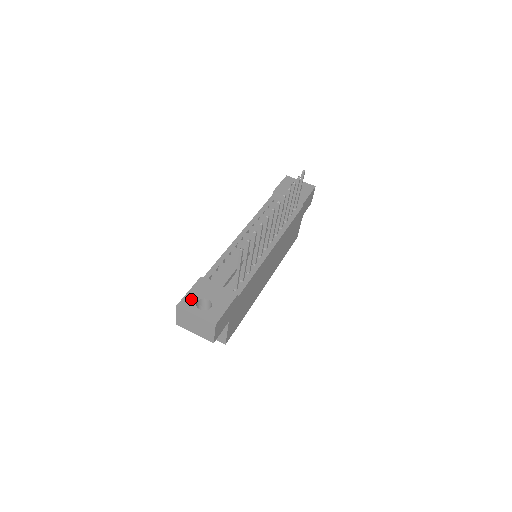
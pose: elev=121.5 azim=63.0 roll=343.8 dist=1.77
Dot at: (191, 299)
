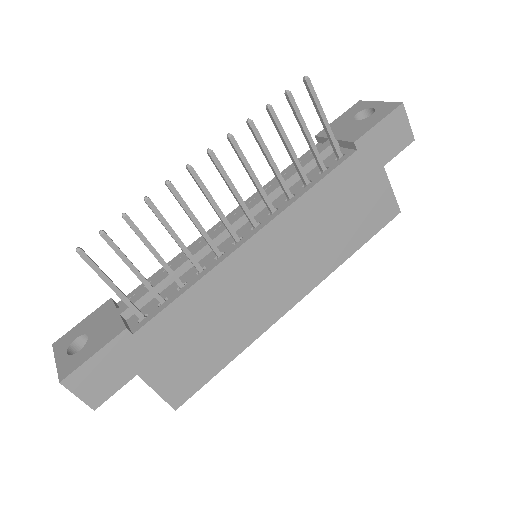
Dot at: (72, 335)
